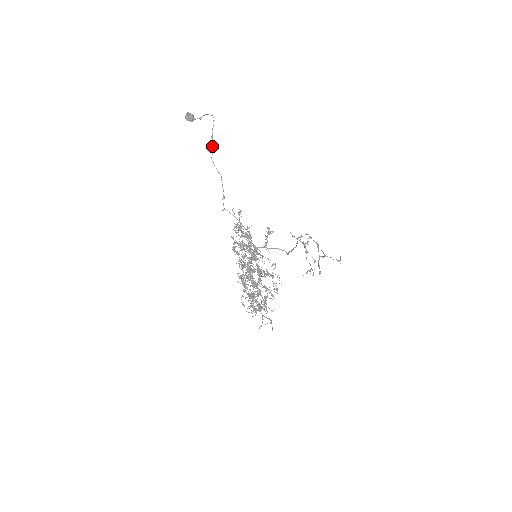
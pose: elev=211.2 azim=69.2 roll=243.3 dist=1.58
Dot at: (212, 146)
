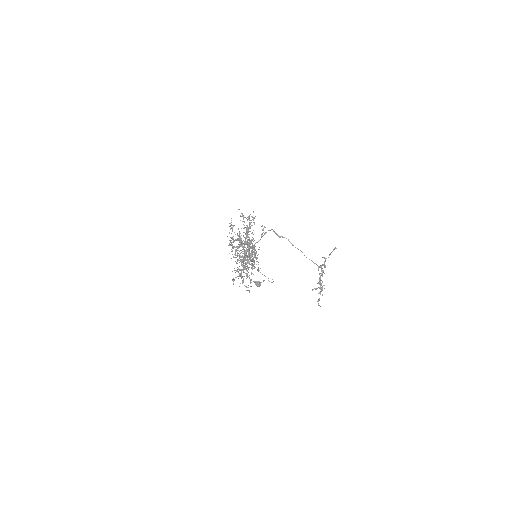
Dot at: (262, 274)
